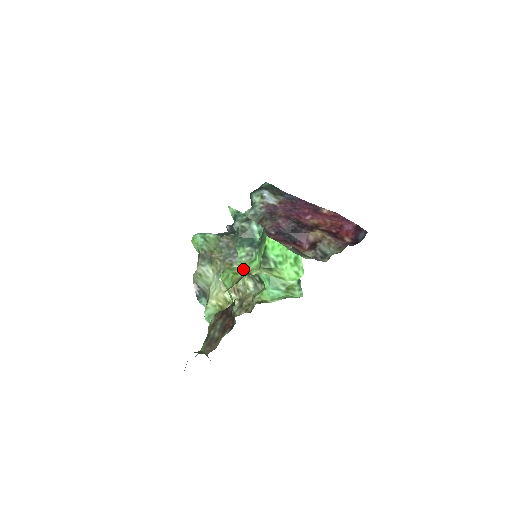
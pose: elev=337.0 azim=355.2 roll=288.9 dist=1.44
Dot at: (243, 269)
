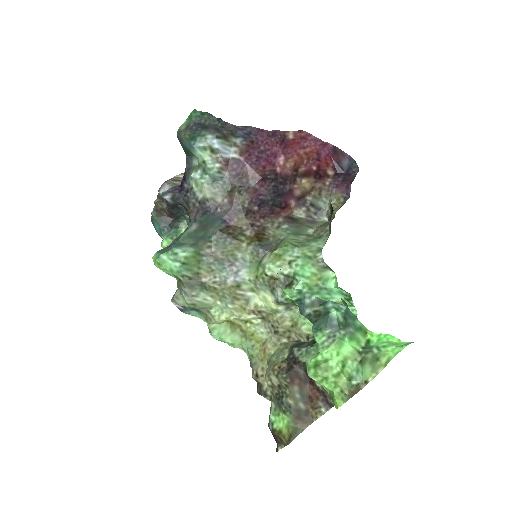
Dot at: (338, 362)
